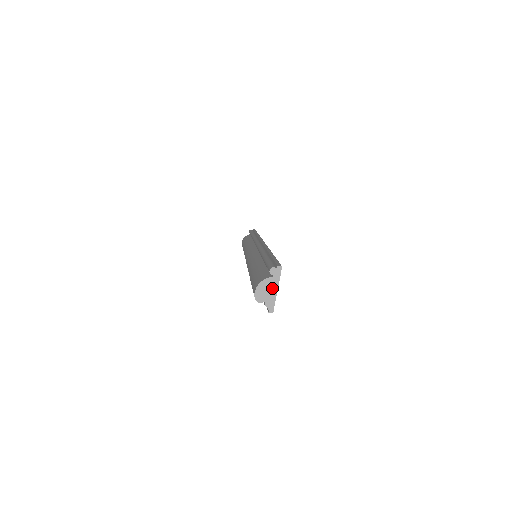
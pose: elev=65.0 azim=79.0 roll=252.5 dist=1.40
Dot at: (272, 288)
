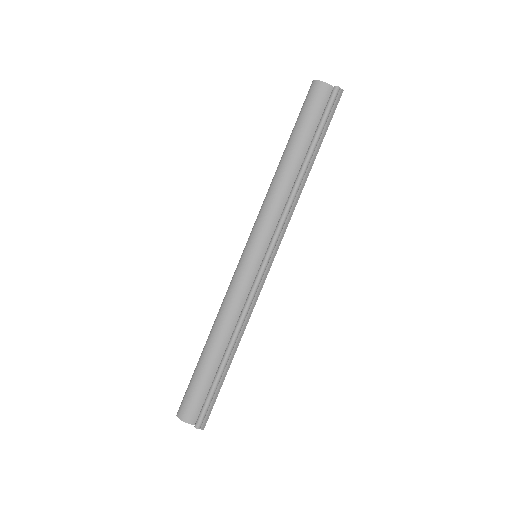
Dot at: occluded
